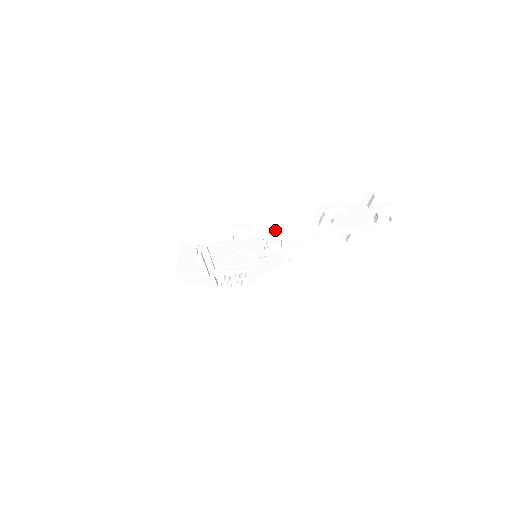
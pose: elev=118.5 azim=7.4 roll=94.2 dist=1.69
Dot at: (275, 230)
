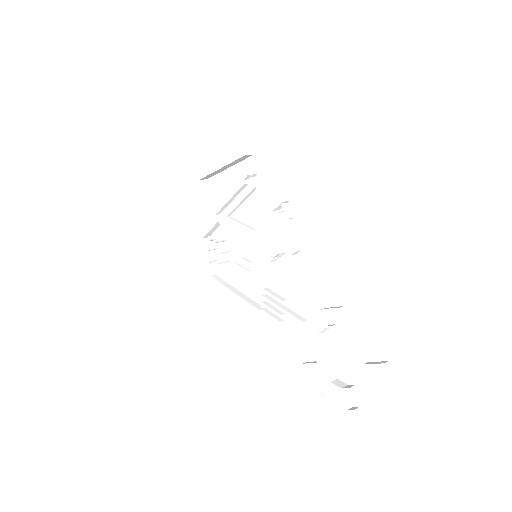
Dot at: (299, 256)
